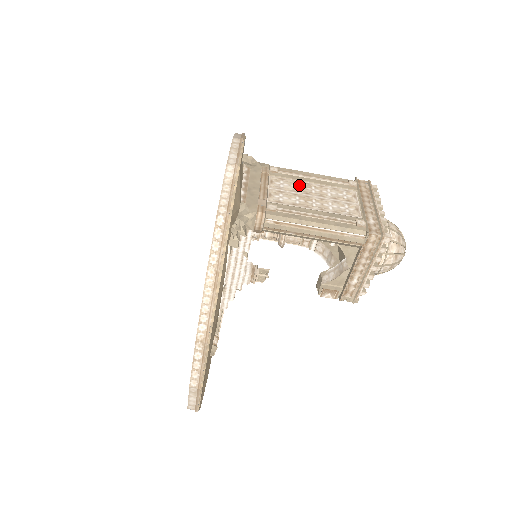
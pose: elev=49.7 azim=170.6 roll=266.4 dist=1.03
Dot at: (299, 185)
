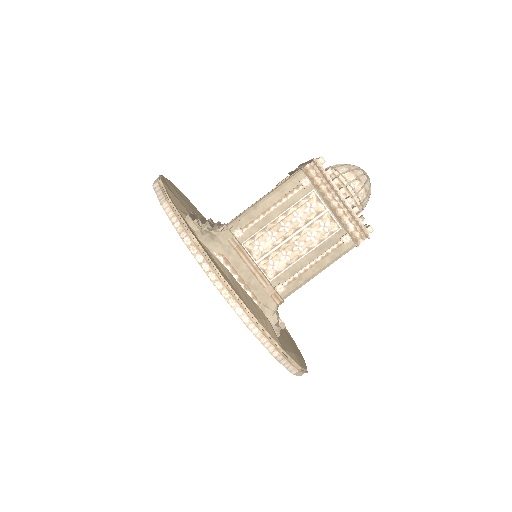
Dot at: (271, 233)
